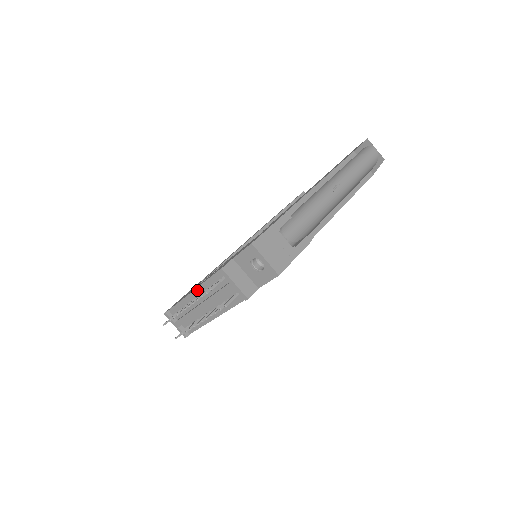
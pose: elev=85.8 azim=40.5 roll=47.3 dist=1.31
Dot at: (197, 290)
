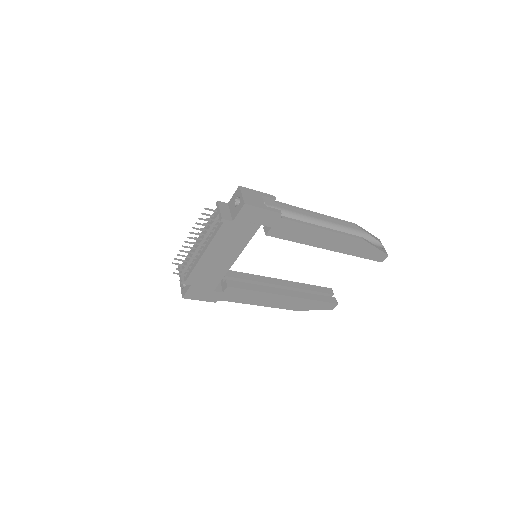
Dot at: occluded
